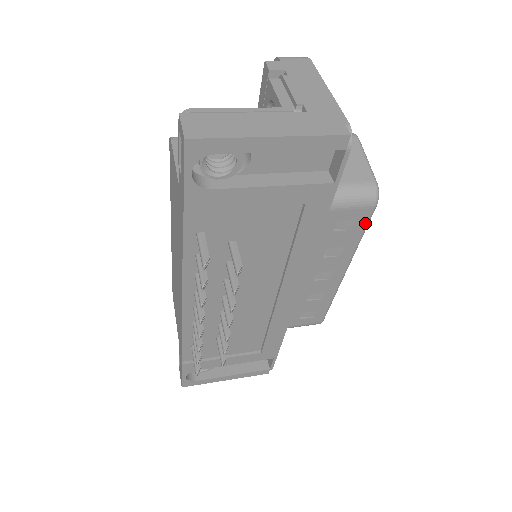
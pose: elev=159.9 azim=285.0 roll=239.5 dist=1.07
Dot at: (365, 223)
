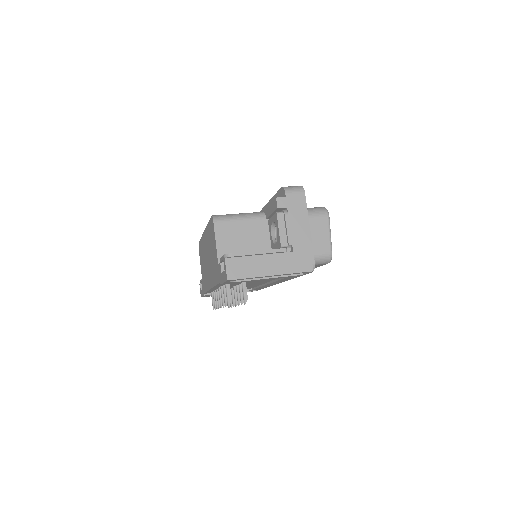
Dot at: (322, 265)
